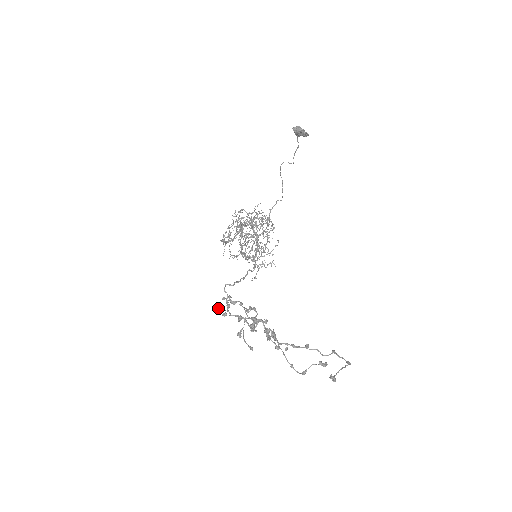
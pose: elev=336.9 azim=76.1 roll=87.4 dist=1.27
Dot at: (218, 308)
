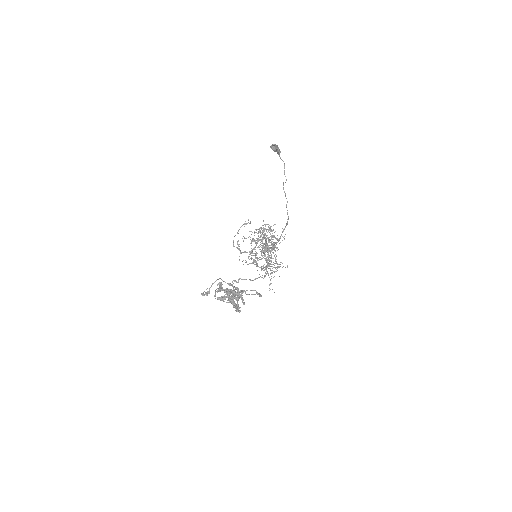
Dot at: occluded
